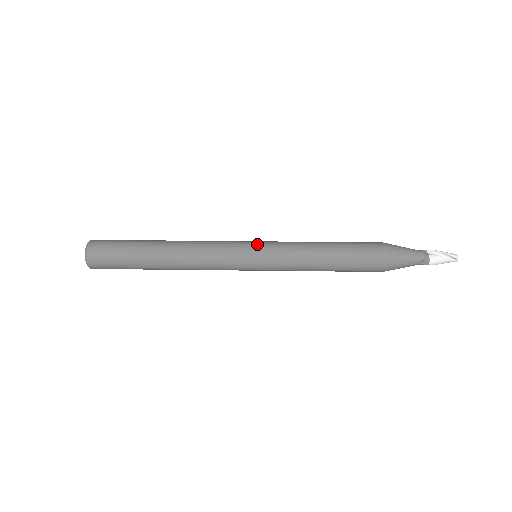
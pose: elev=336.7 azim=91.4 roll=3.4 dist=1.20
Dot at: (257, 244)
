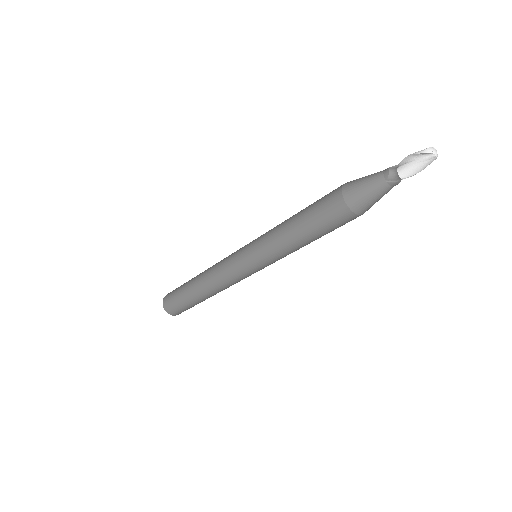
Dot at: (247, 244)
